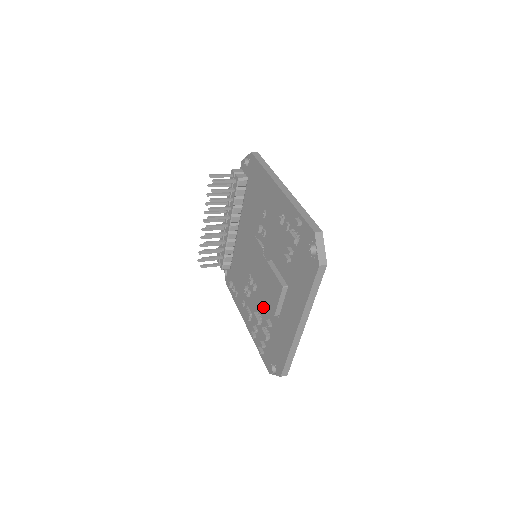
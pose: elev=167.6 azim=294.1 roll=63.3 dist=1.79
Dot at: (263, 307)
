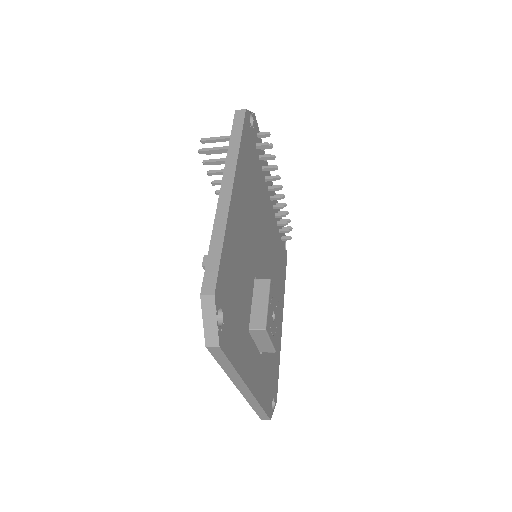
Dot at: occluded
